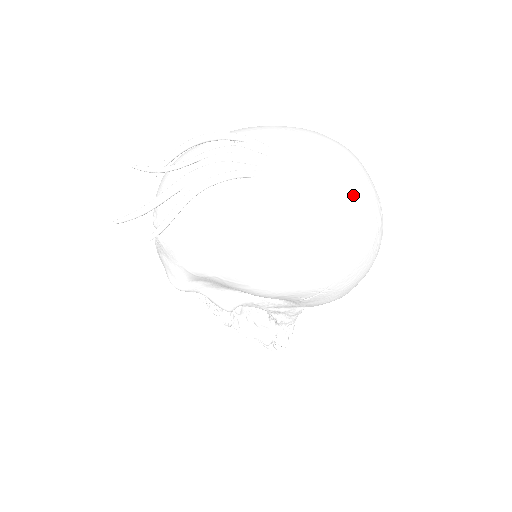
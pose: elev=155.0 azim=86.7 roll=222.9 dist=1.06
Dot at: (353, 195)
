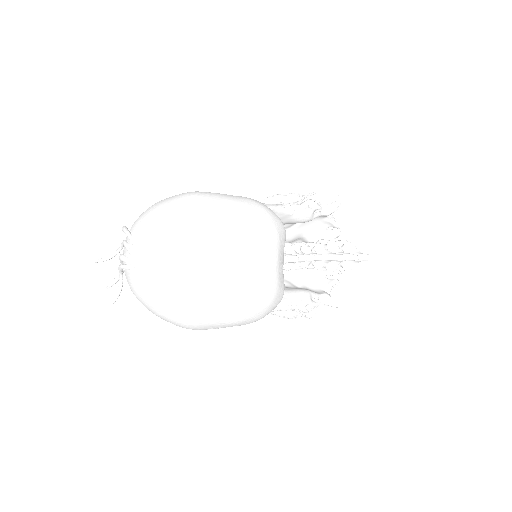
Dot at: (181, 275)
